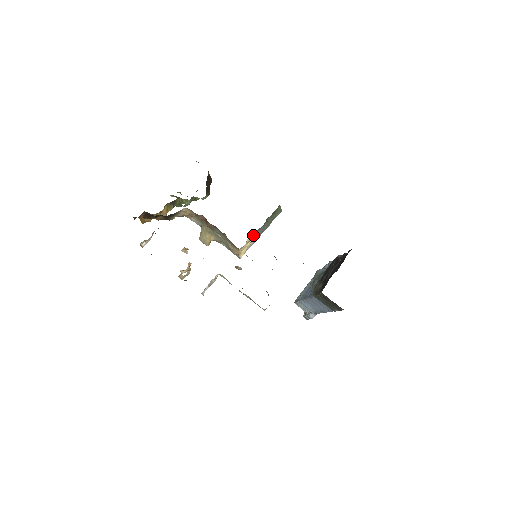
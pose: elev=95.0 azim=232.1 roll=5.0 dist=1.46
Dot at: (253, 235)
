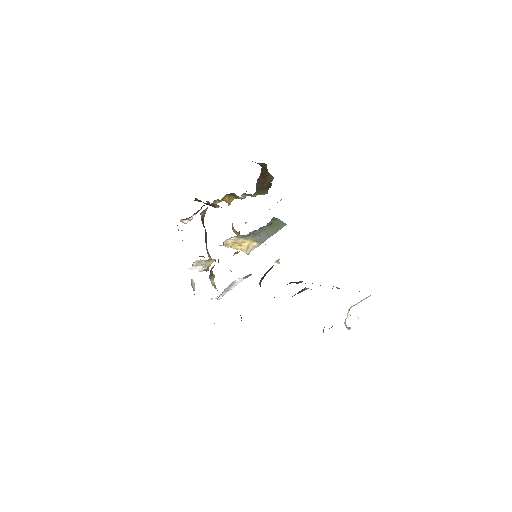
Dot at: (237, 238)
